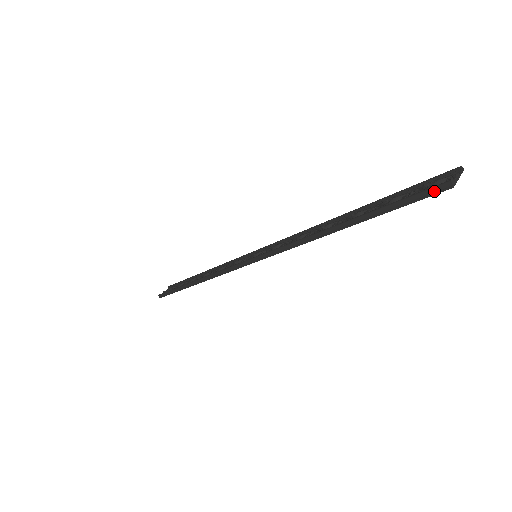
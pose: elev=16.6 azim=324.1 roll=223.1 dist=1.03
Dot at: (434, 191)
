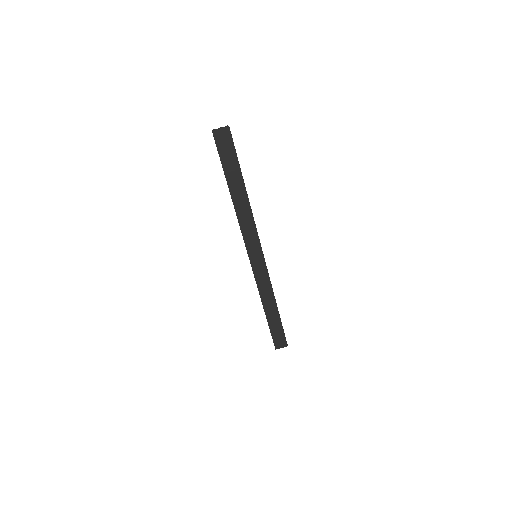
Dot at: (215, 139)
